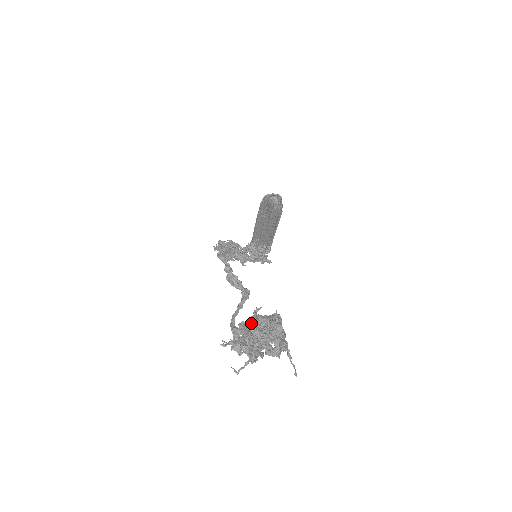
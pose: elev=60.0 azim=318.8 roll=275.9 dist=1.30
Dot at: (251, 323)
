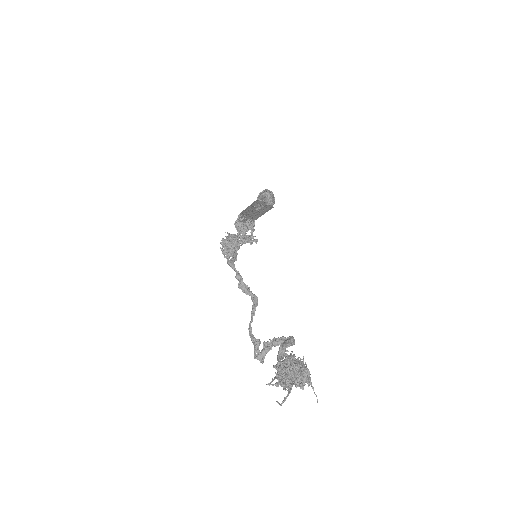
Dot at: (285, 364)
